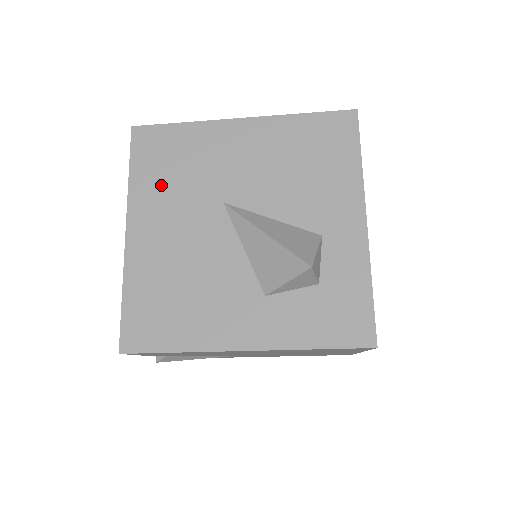
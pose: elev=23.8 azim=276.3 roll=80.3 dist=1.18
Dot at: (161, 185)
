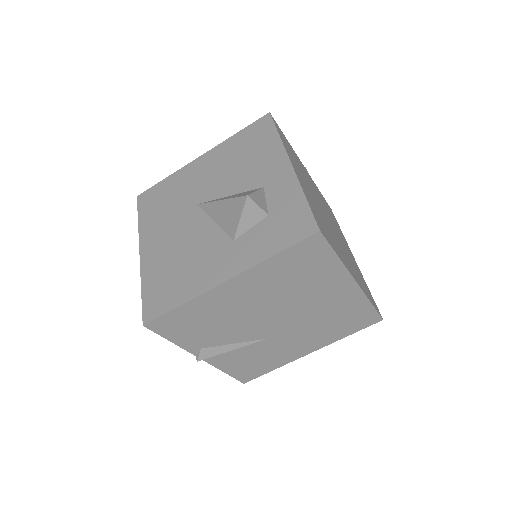
Dot at: (158, 216)
